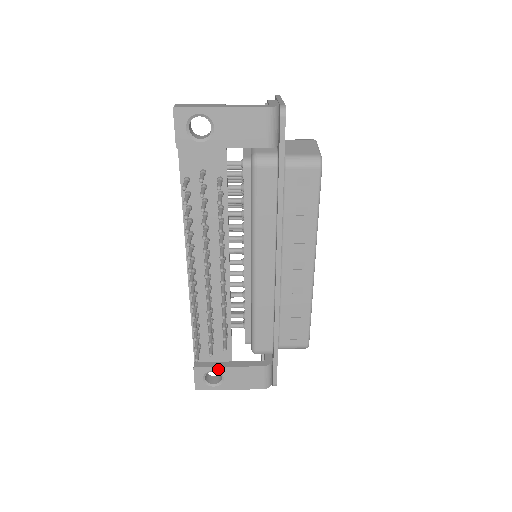
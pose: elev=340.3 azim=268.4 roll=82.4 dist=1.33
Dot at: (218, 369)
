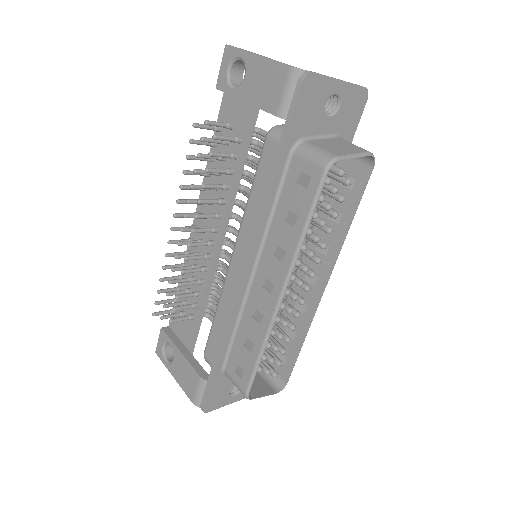
Dot at: (173, 346)
